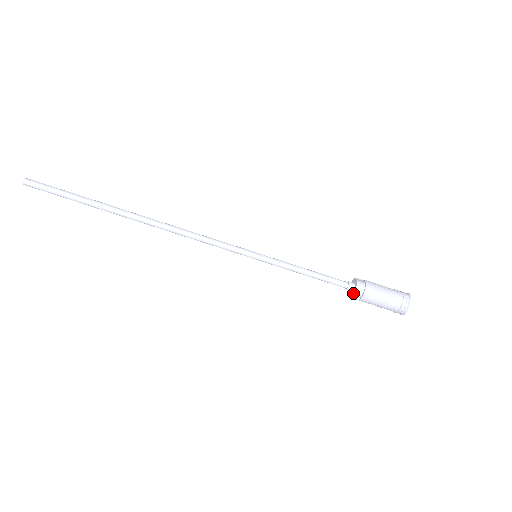
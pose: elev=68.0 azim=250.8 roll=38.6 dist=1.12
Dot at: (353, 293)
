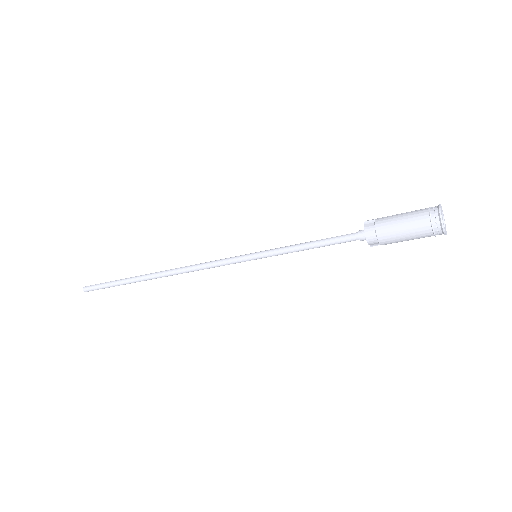
Dot at: (368, 244)
